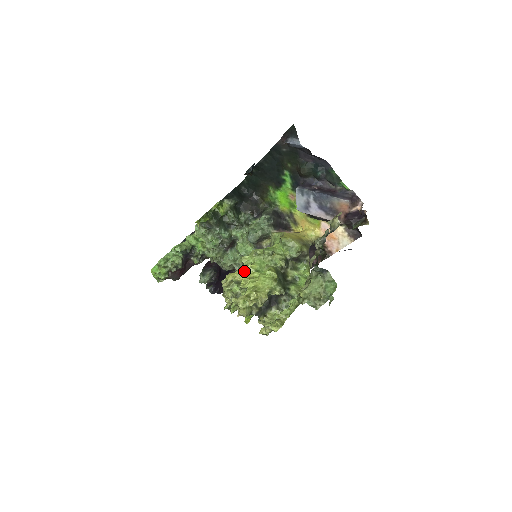
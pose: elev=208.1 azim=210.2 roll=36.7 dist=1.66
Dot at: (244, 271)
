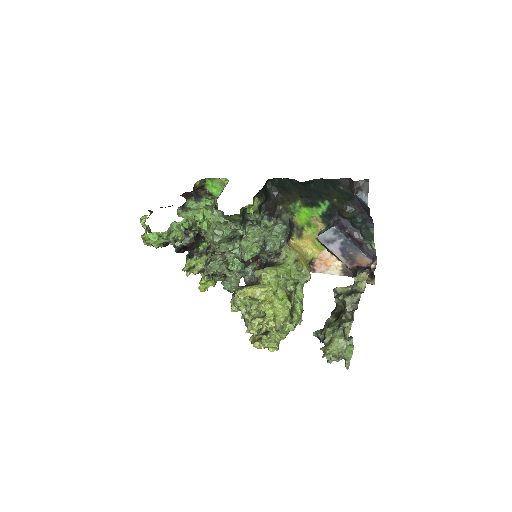
Dot at: (264, 292)
